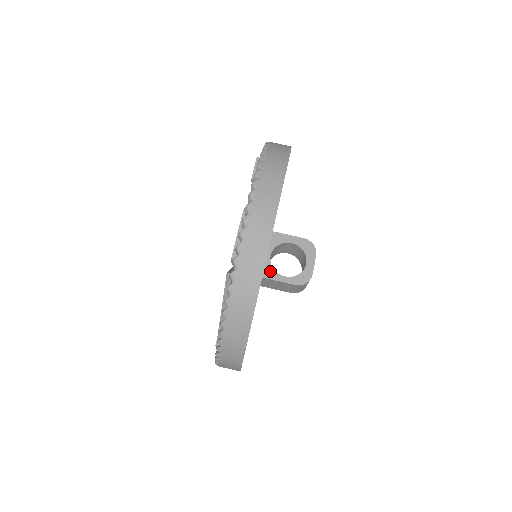
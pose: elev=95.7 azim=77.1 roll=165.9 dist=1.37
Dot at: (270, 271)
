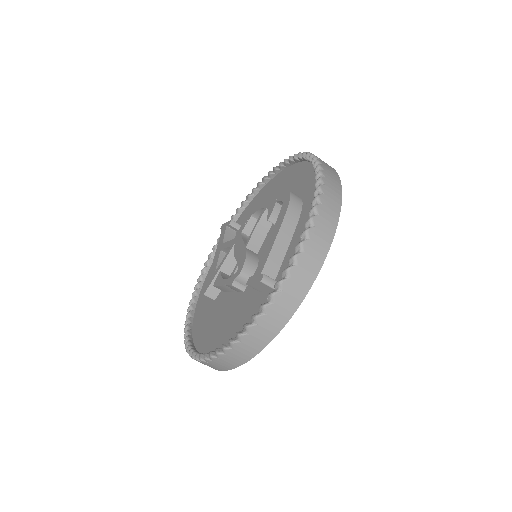
Dot at: occluded
